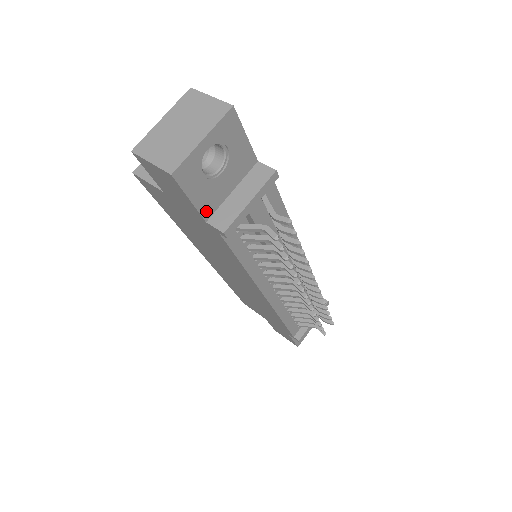
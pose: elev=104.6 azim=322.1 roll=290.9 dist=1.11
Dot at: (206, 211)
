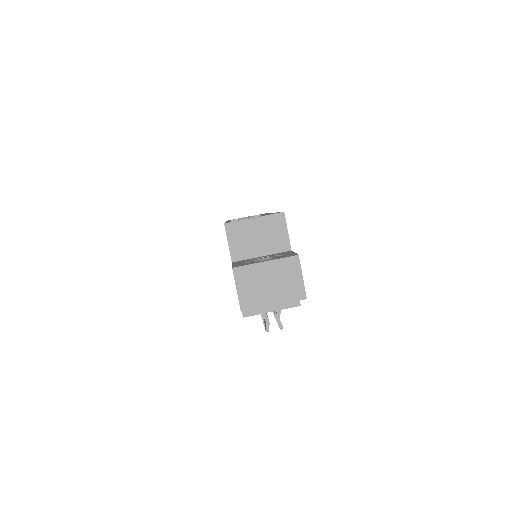
Dot at: occluded
